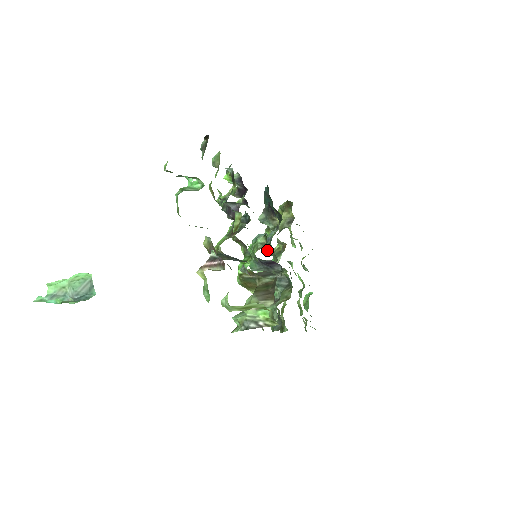
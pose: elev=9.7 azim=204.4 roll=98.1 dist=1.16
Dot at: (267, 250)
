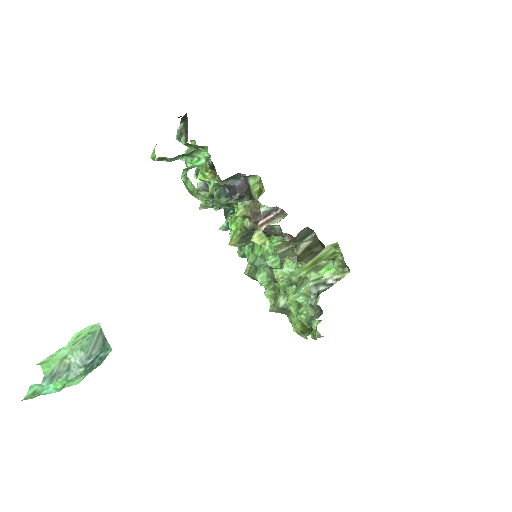
Dot at: occluded
